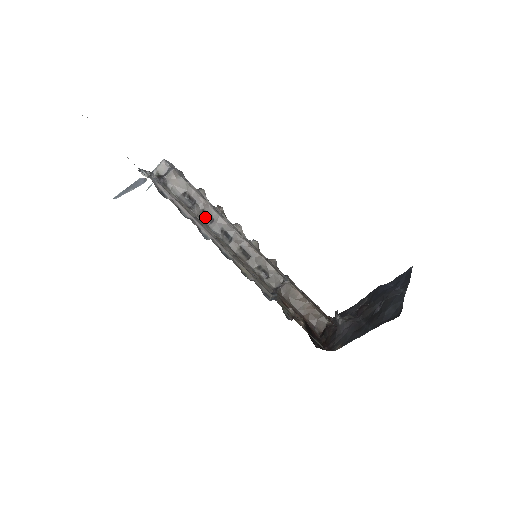
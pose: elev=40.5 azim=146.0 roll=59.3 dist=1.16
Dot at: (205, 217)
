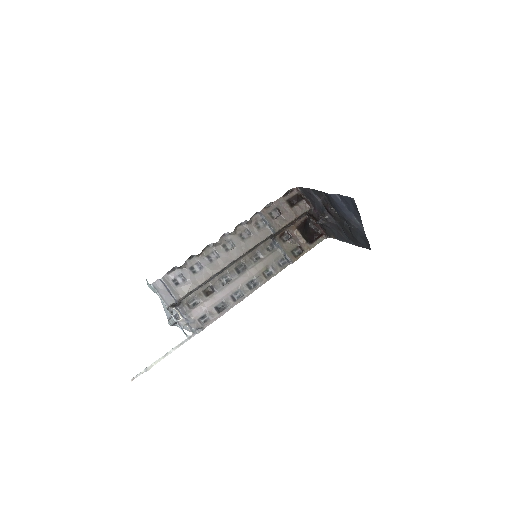
Dot at: (211, 277)
